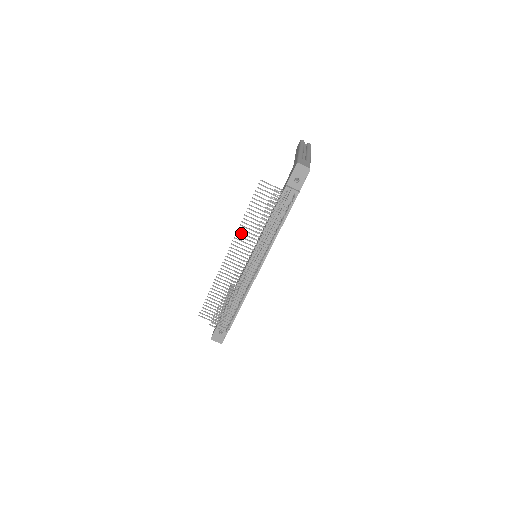
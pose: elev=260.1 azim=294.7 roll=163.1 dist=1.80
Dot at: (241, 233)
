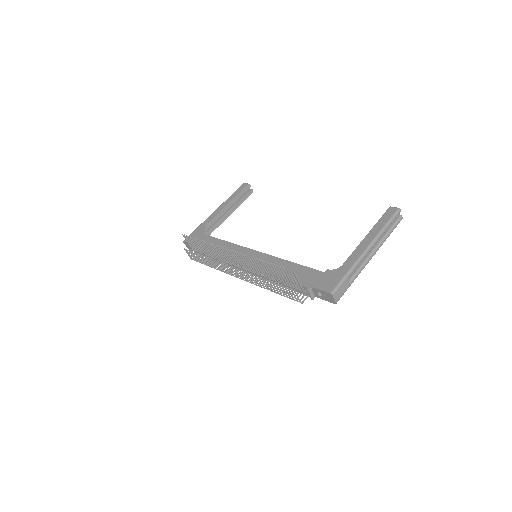
Dot at: (250, 259)
